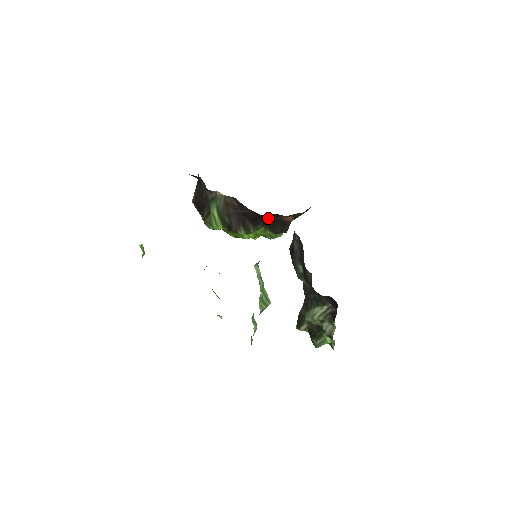
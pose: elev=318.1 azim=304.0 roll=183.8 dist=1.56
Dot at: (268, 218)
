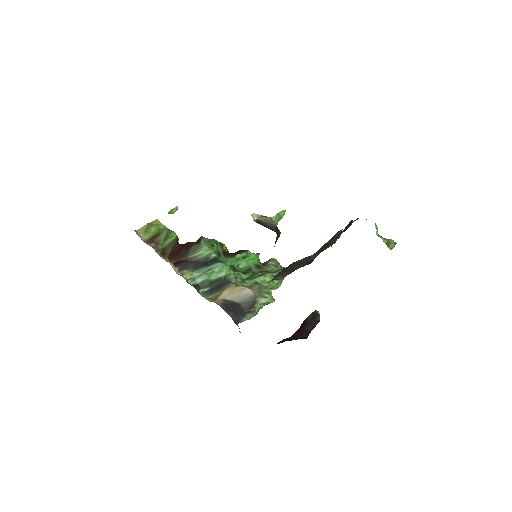
Dot at: occluded
